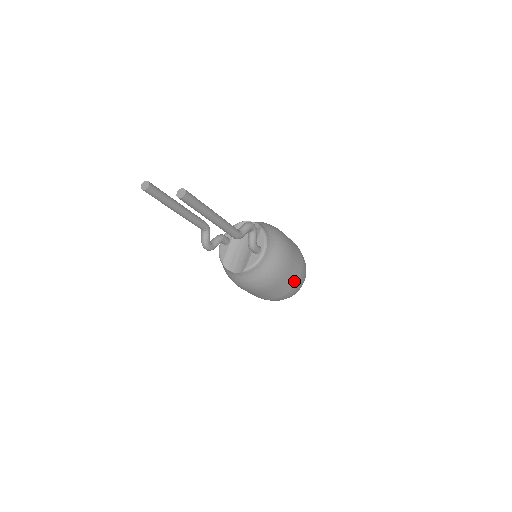
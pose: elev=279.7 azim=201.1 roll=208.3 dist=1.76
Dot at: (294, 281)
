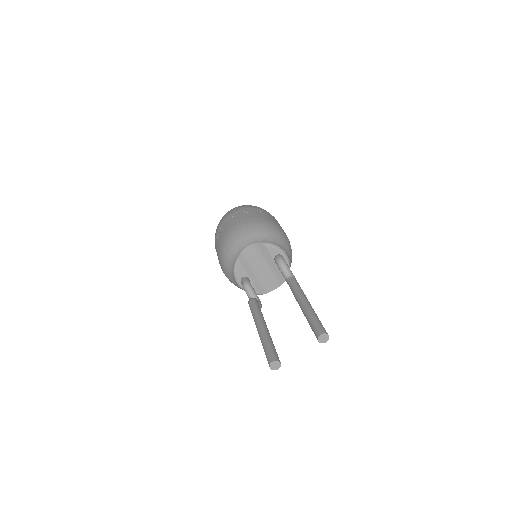
Dot at: occluded
